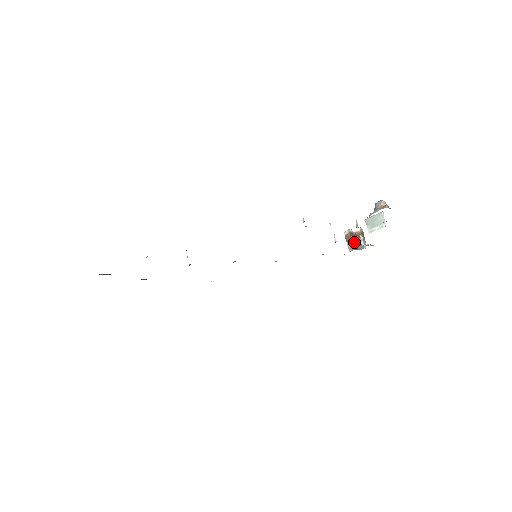
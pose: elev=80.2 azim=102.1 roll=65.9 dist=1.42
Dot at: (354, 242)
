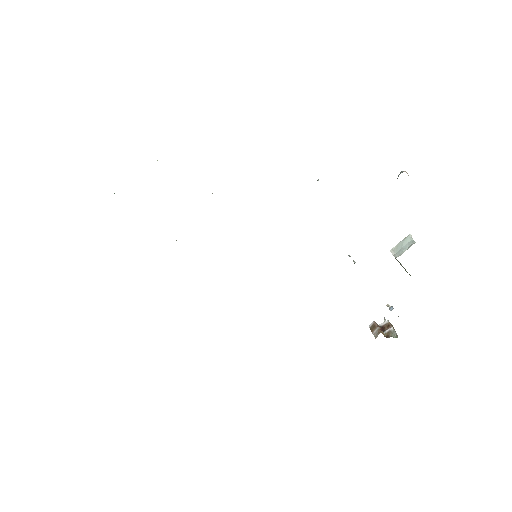
Dot at: (382, 331)
